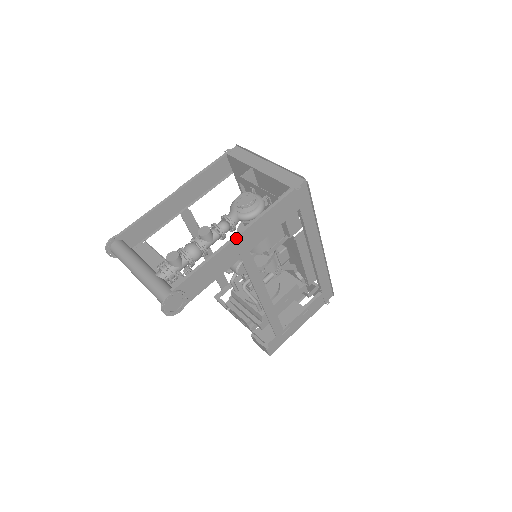
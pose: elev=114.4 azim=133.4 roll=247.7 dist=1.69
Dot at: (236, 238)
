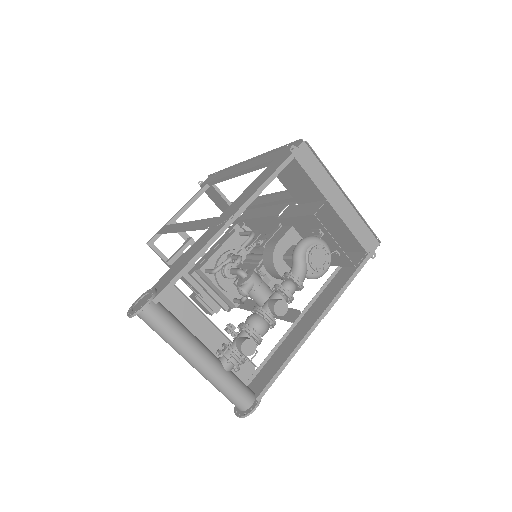
Dot at: (317, 324)
